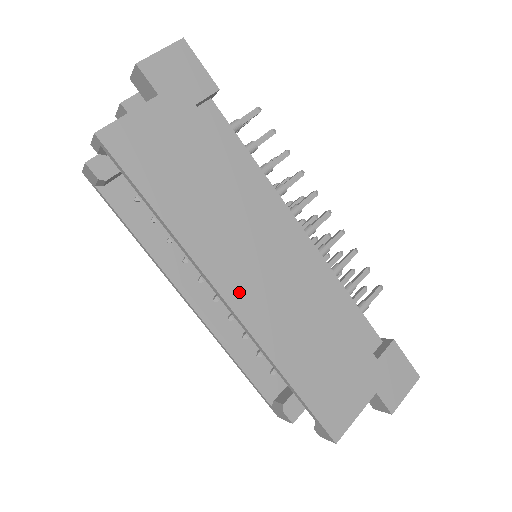
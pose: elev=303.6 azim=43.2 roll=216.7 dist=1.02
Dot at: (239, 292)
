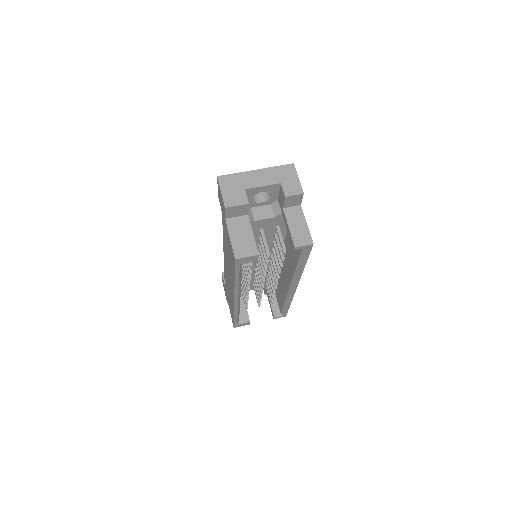
Dot at: occluded
